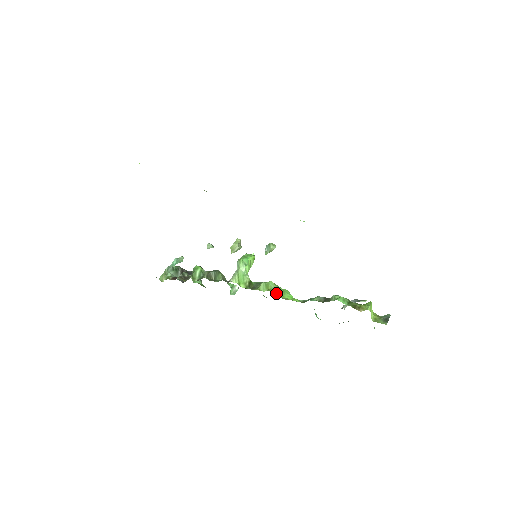
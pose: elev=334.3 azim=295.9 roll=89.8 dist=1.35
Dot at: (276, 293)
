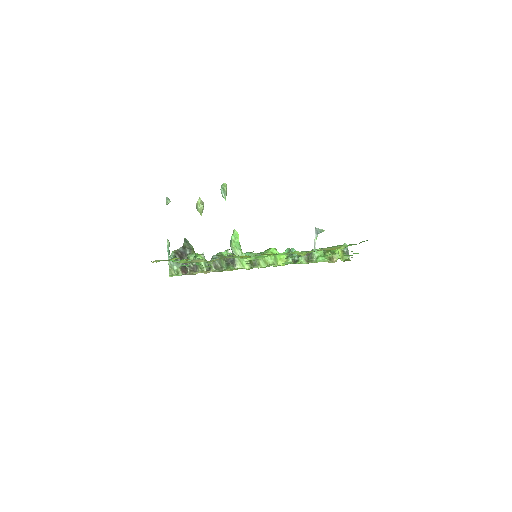
Dot at: (275, 266)
